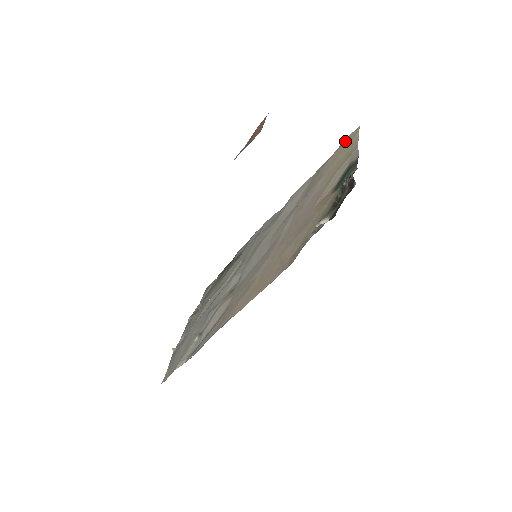
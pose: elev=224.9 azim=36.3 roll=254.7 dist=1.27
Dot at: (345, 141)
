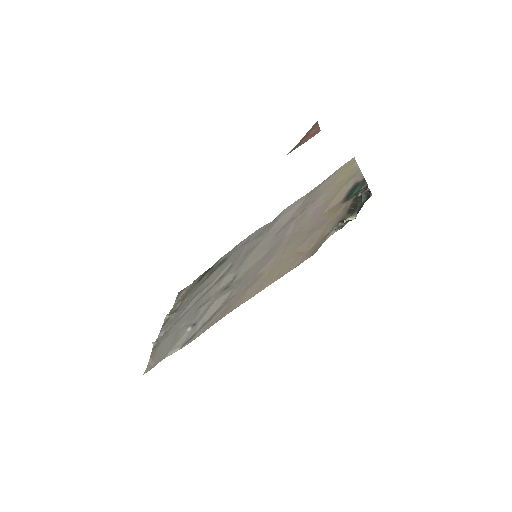
Dot at: (340, 168)
